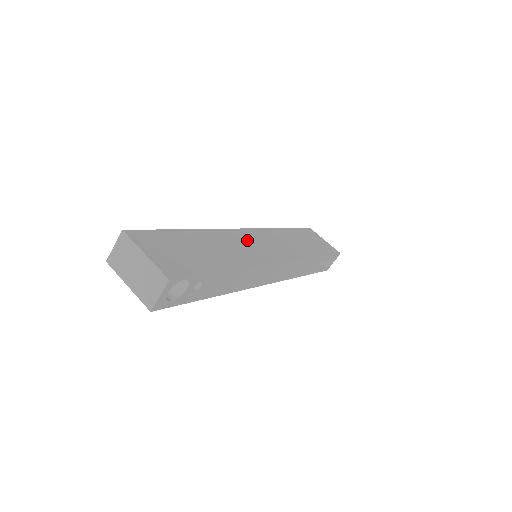
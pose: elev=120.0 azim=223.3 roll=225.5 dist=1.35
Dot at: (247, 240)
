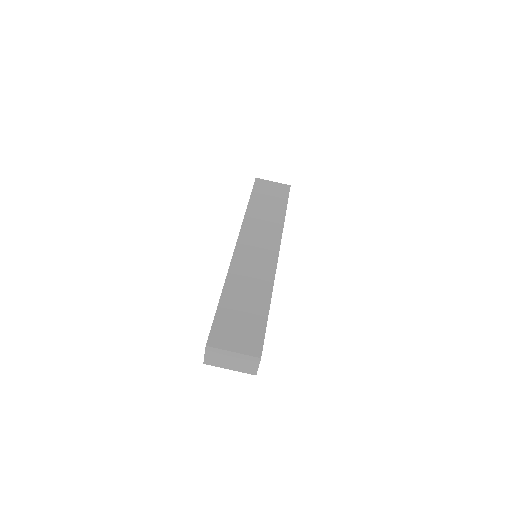
Dot at: (248, 256)
